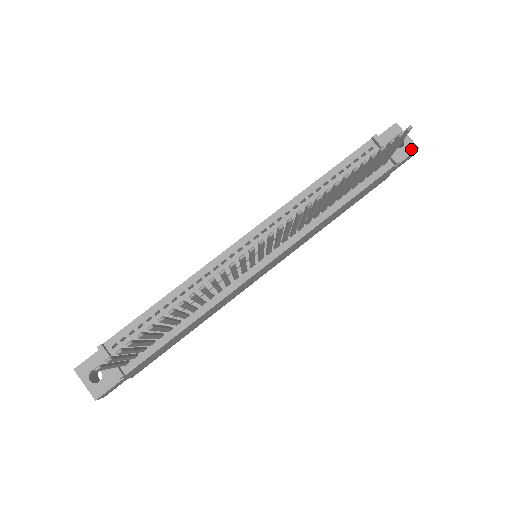
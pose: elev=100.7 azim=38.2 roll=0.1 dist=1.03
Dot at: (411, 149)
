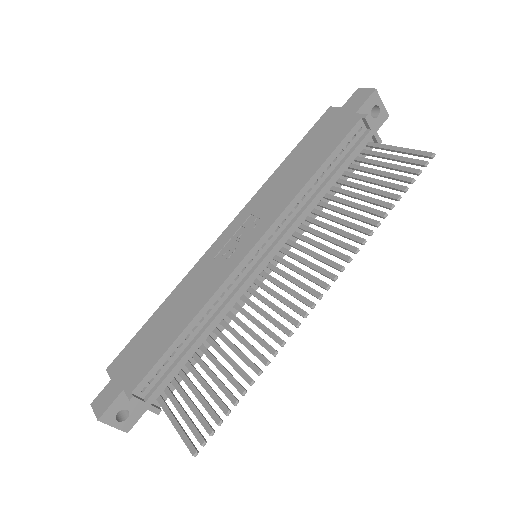
Dot at: (384, 118)
